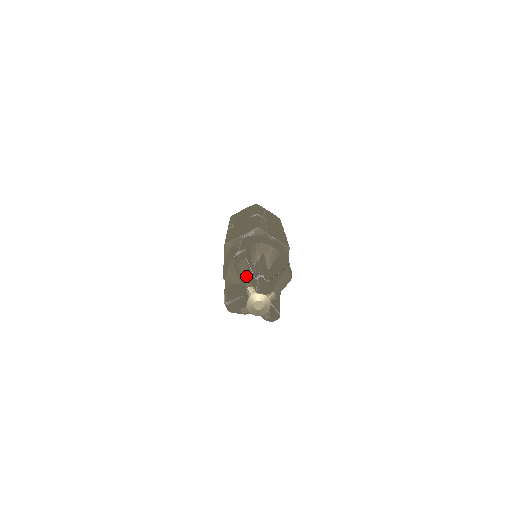
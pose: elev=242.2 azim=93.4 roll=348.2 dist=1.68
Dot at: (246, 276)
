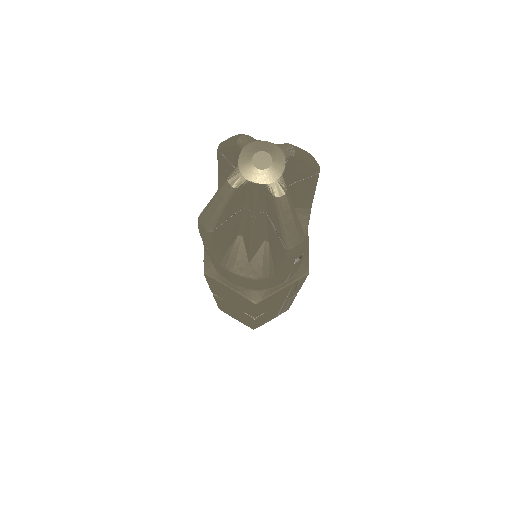
Dot at: occluded
